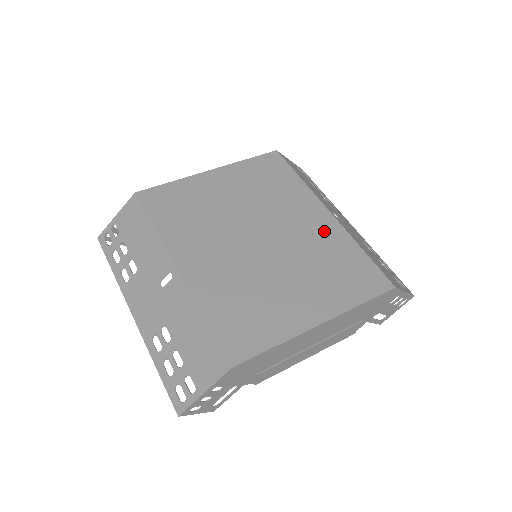
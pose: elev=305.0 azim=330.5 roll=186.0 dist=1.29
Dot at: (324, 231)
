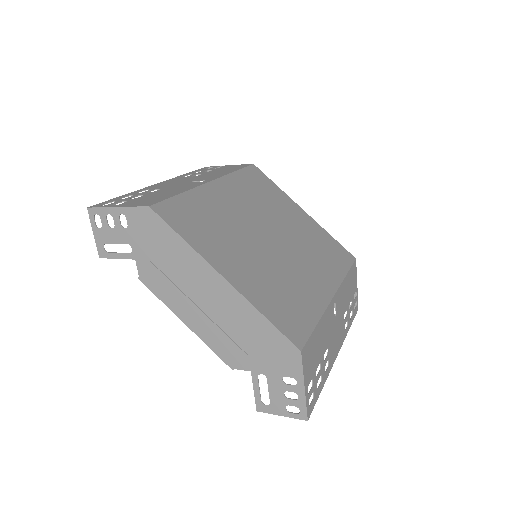
Dot at: (313, 289)
